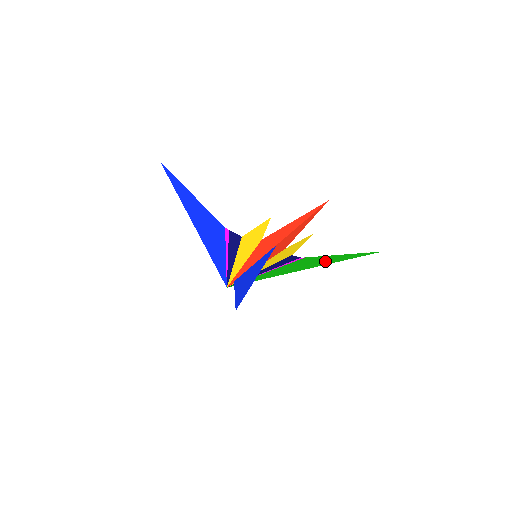
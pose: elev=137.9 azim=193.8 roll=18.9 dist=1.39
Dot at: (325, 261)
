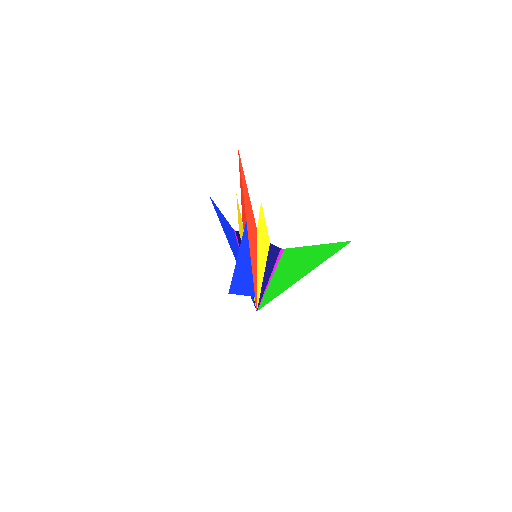
Dot at: (309, 260)
